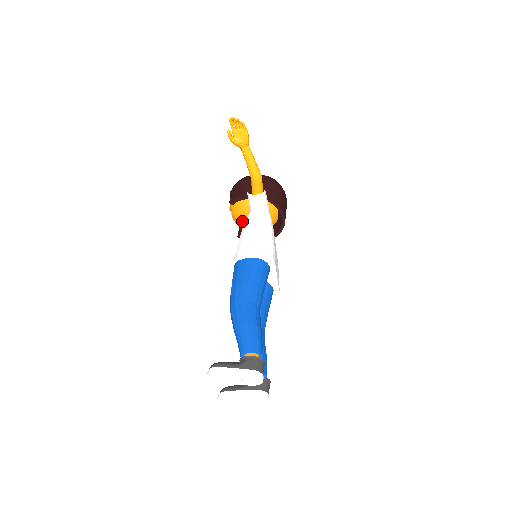
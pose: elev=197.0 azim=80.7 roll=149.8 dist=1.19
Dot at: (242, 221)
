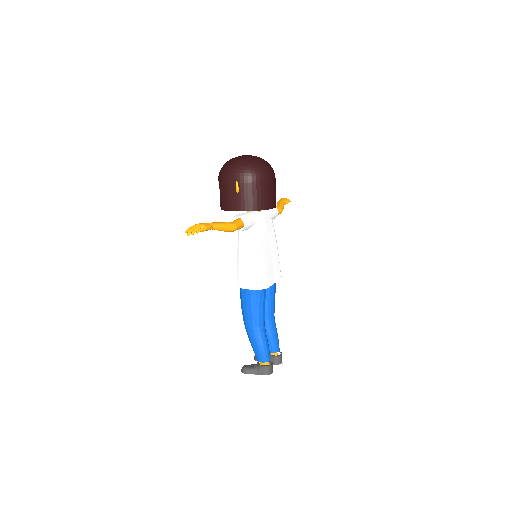
Dot at: occluded
